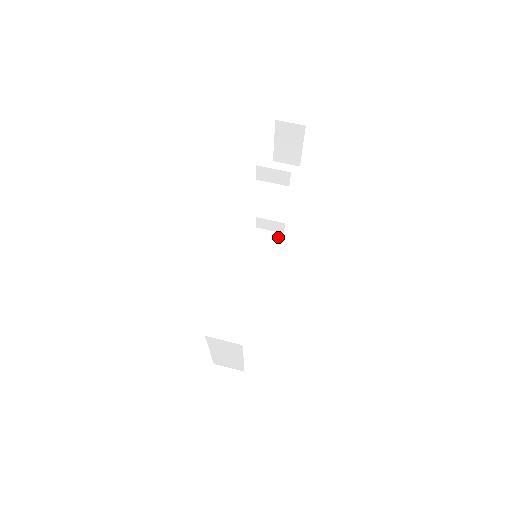
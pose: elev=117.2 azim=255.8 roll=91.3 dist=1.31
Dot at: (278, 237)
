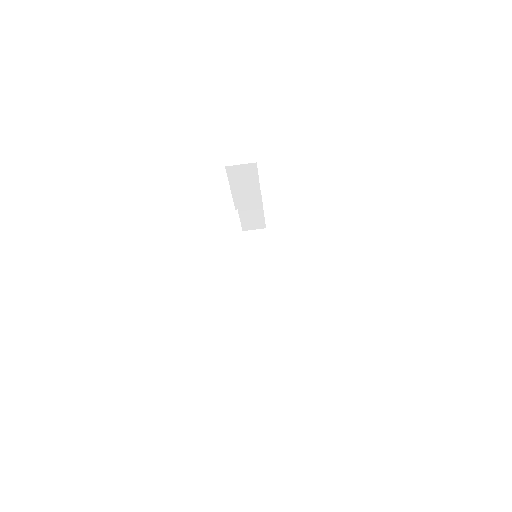
Dot at: occluded
